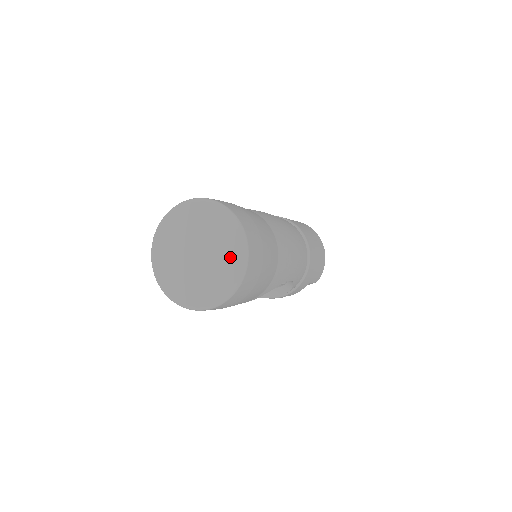
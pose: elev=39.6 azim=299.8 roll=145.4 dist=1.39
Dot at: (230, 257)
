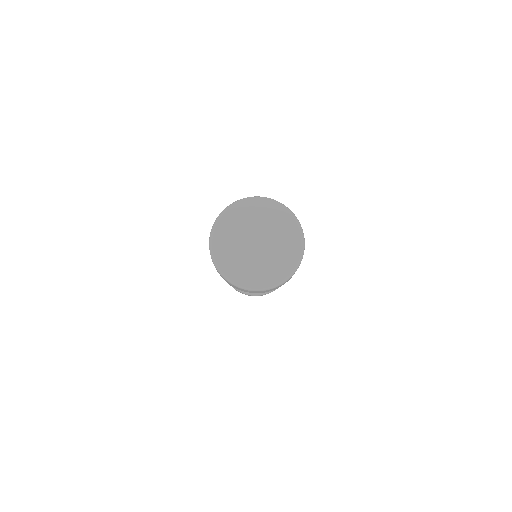
Dot at: (288, 255)
